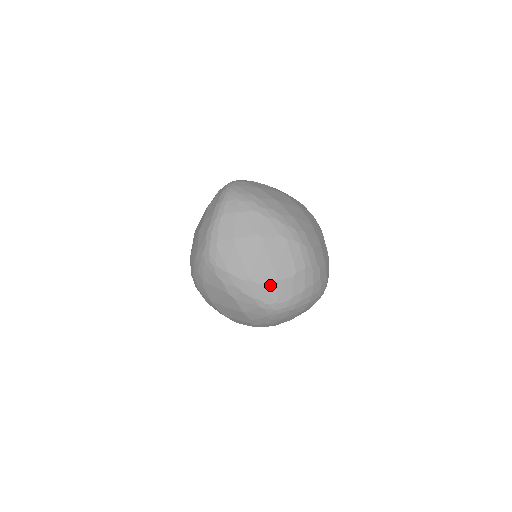
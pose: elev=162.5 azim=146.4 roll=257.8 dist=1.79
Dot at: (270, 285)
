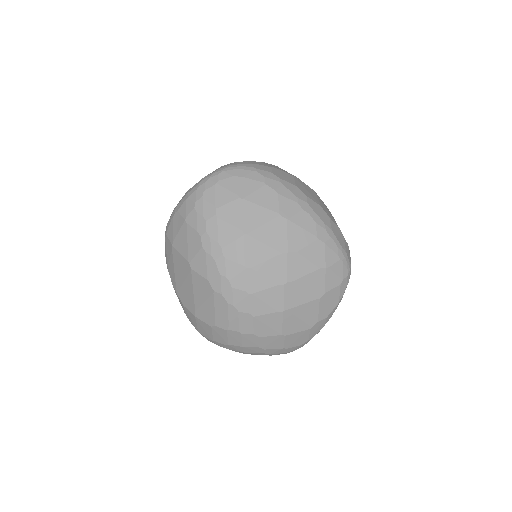
Dot at: (191, 314)
